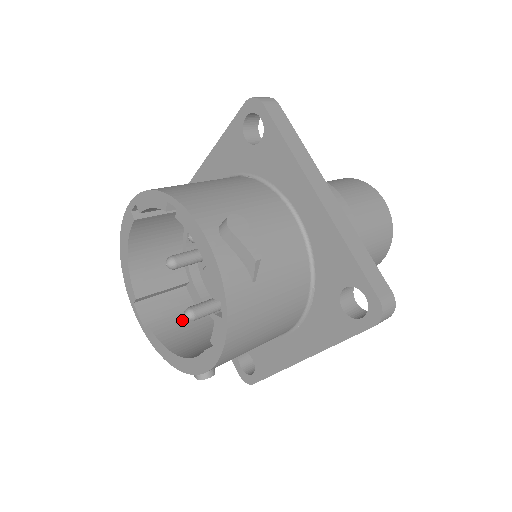
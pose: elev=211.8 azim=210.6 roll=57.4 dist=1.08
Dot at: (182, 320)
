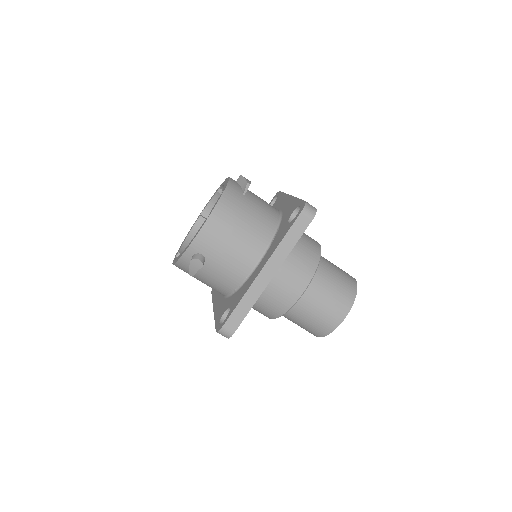
Dot at: occluded
